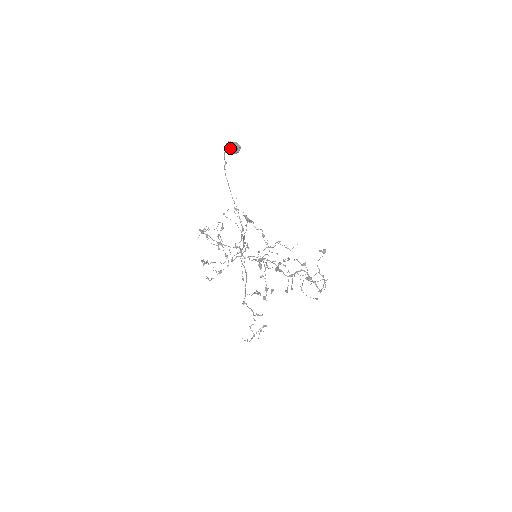
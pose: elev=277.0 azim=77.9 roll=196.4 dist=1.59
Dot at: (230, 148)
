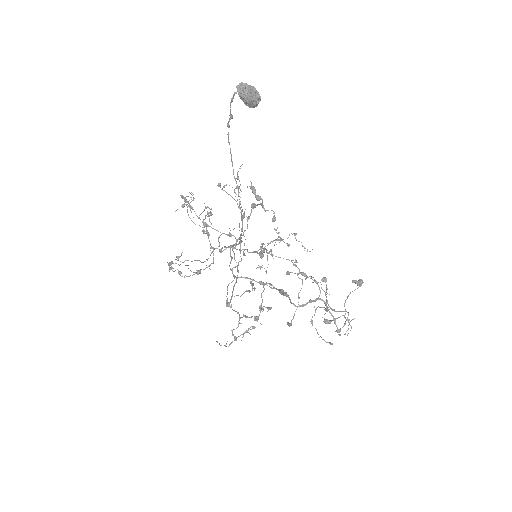
Dot at: (242, 96)
